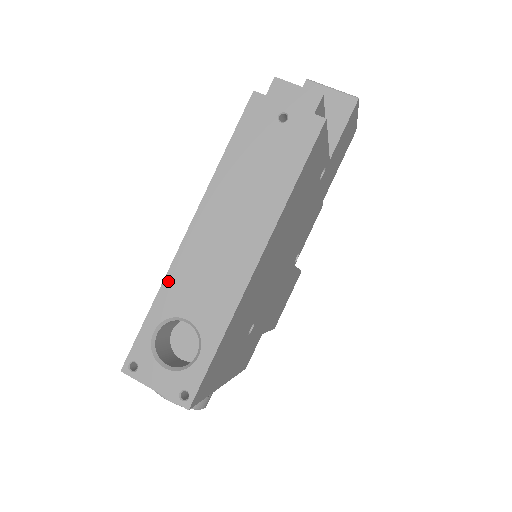
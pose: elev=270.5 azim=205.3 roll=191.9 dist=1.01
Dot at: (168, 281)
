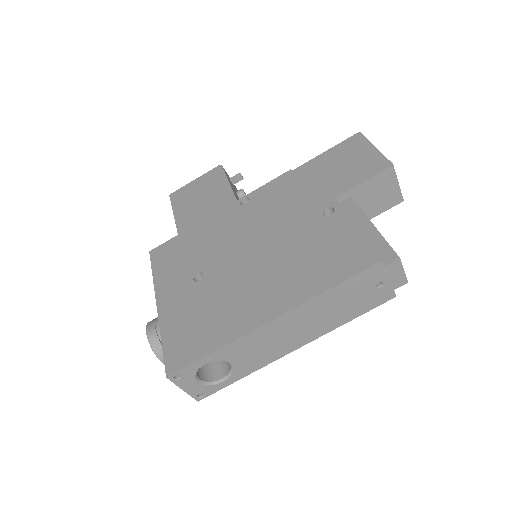
Dot at: (236, 343)
